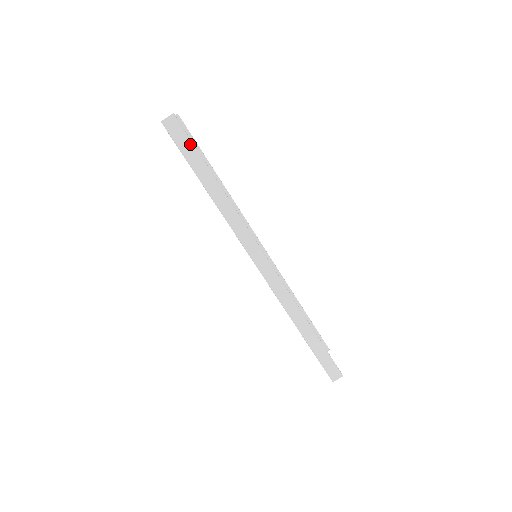
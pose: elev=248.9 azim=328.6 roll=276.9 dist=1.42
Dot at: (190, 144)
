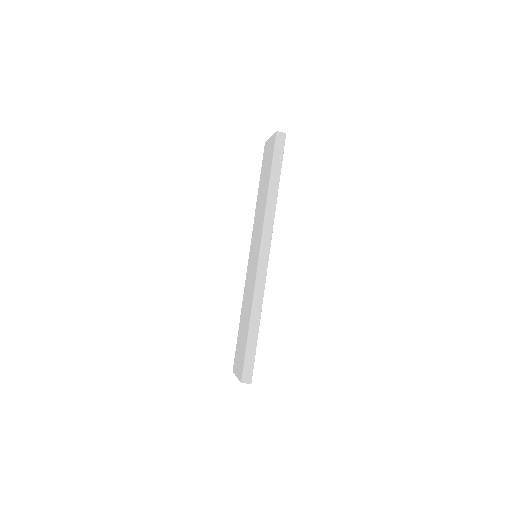
Dot at: (282, 155)
